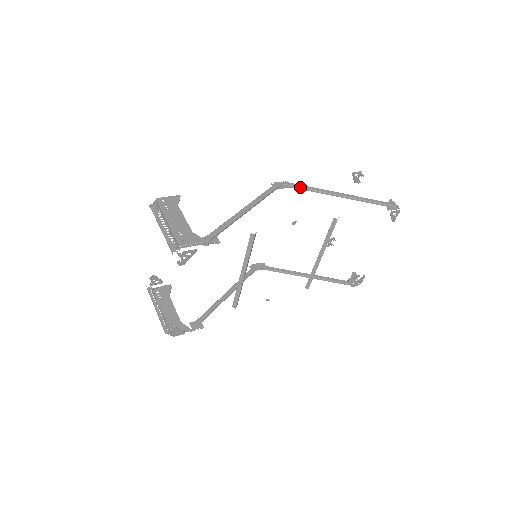
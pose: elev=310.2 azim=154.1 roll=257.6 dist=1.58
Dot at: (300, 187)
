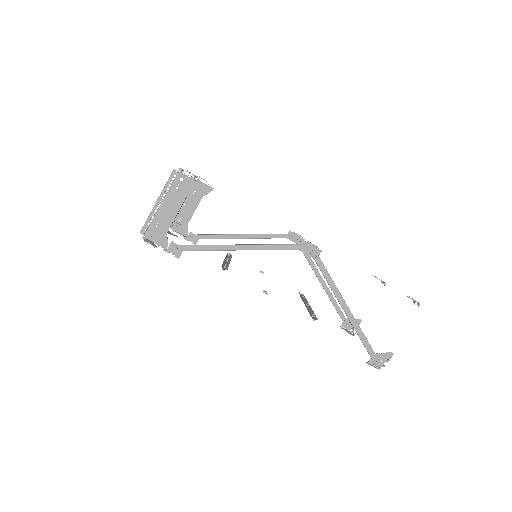
Dot at: (320, 268)
